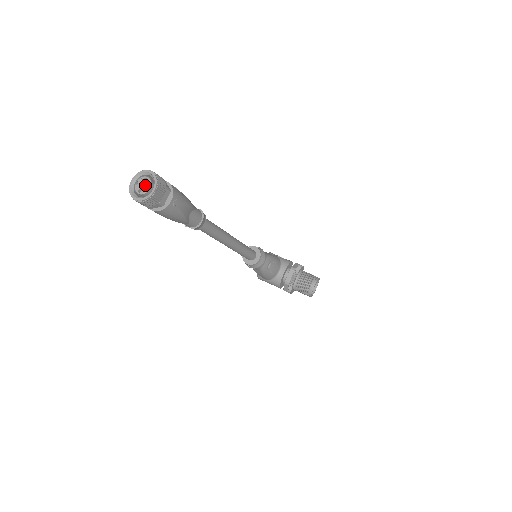
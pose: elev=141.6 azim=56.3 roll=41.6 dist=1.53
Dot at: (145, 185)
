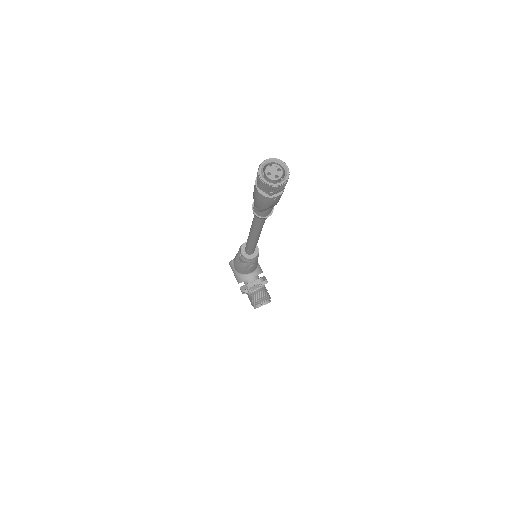
Dot at: (276, 173)
